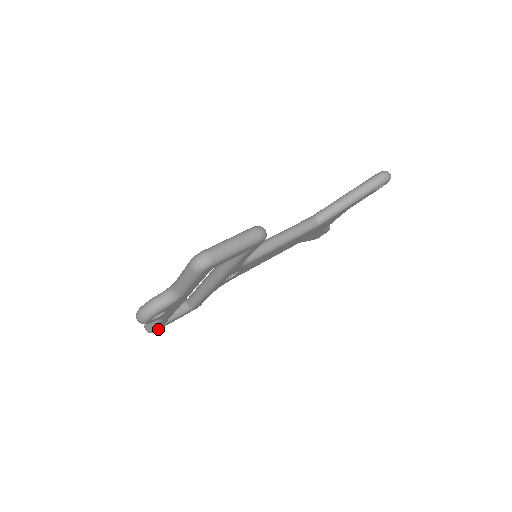
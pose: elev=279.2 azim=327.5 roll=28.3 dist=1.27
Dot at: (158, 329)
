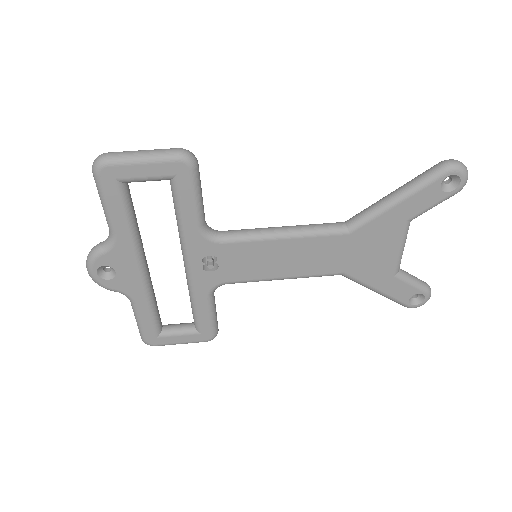
Dot at: (155, 342)
